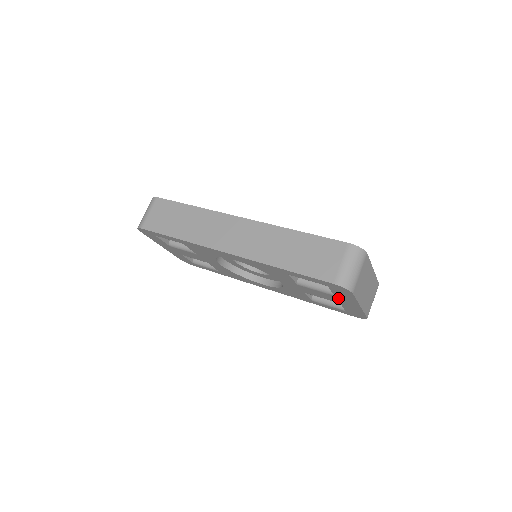
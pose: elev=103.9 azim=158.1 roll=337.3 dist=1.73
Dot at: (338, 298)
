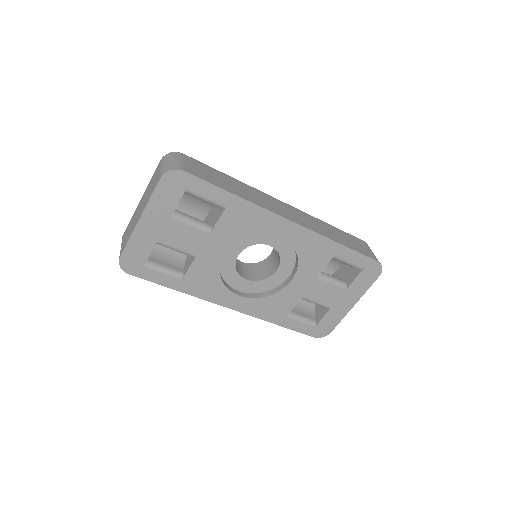
Dot at: (344, 294)
